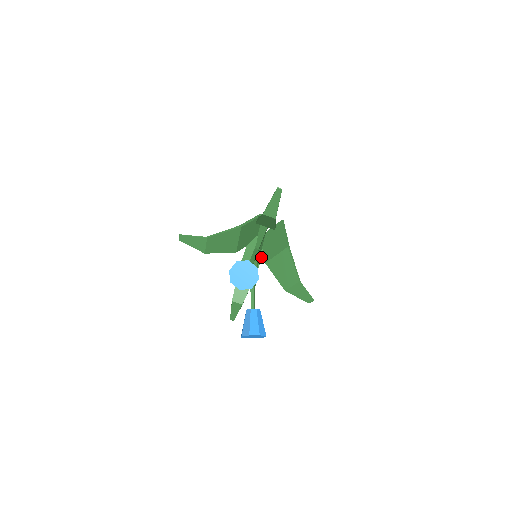
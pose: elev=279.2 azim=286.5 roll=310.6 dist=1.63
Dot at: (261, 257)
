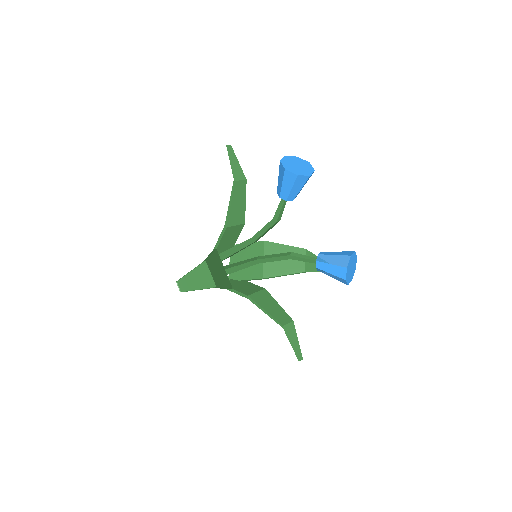
Dot at: (252, 284)
